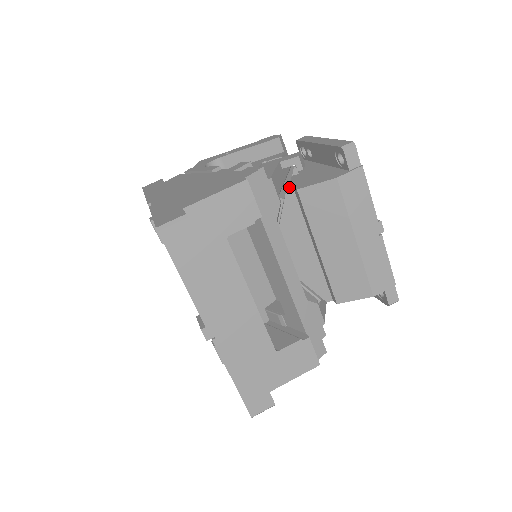
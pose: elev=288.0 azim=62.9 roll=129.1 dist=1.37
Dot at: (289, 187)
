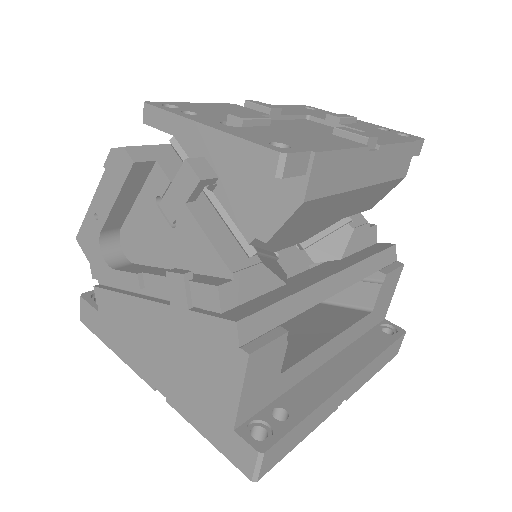
Dot at: (246, 236)
